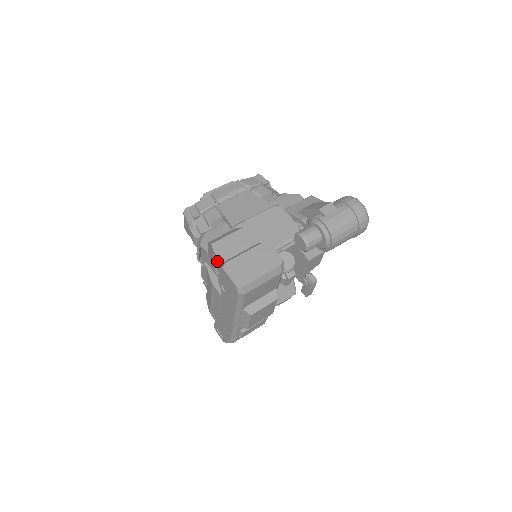
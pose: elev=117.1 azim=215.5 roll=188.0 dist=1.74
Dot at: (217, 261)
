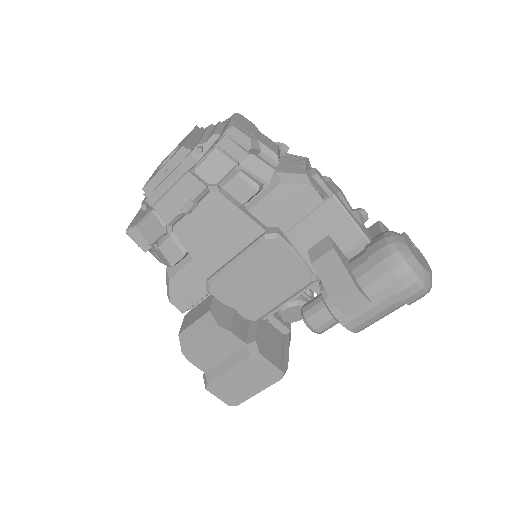
Dot at: occluded
